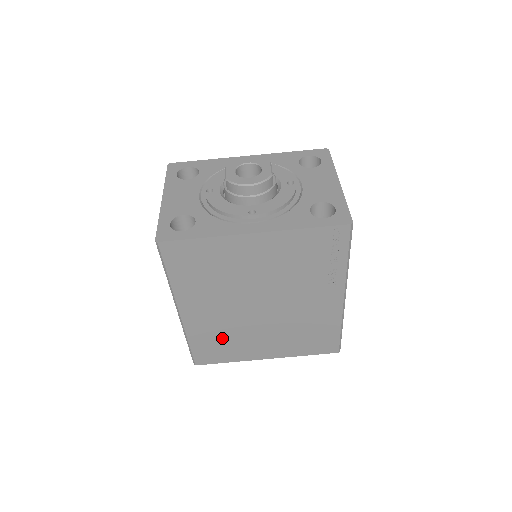
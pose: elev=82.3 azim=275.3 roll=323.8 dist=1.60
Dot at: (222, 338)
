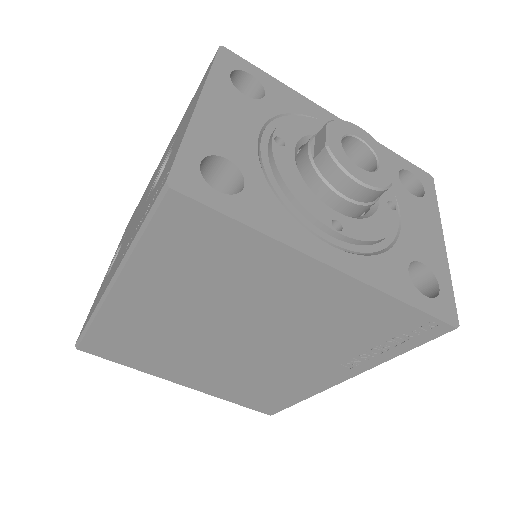
Dot at: (145, 343)
